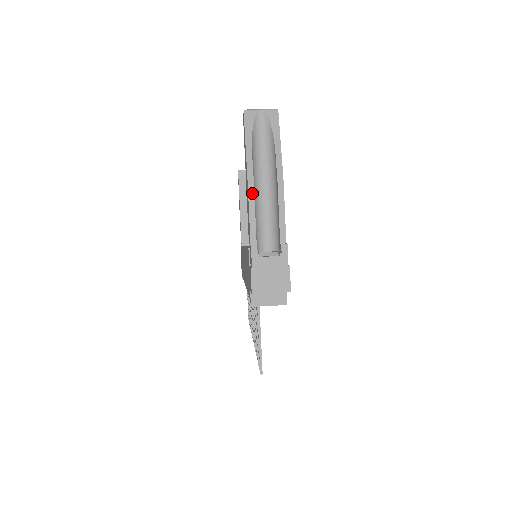
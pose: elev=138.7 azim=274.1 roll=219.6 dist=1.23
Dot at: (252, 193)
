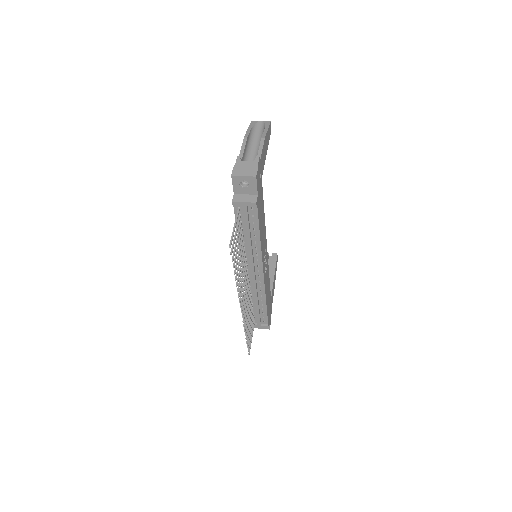
Dot at: (245, 141)
